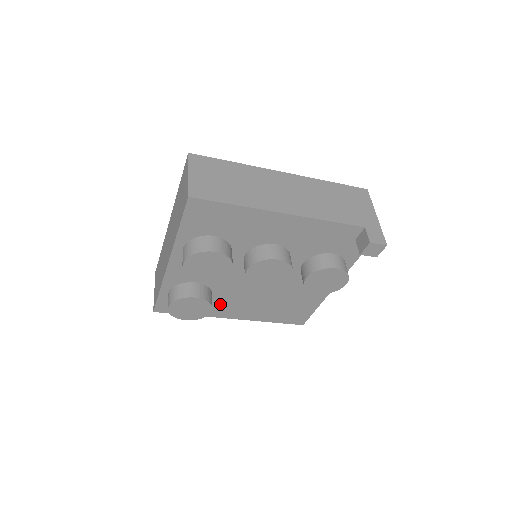
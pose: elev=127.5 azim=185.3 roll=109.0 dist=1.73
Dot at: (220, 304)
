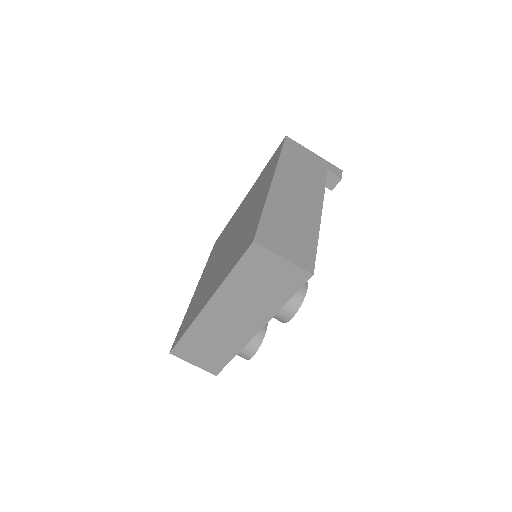
Dot at: occluded
